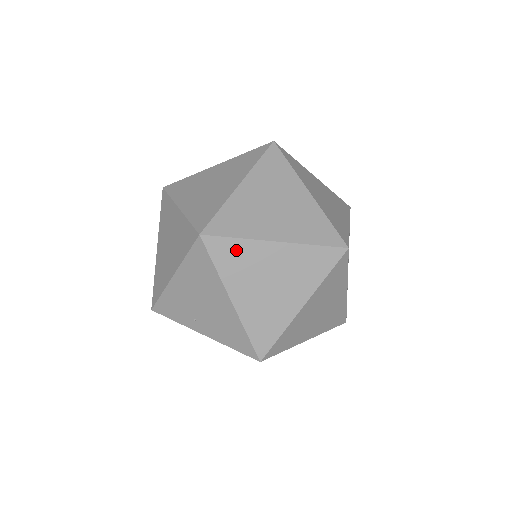
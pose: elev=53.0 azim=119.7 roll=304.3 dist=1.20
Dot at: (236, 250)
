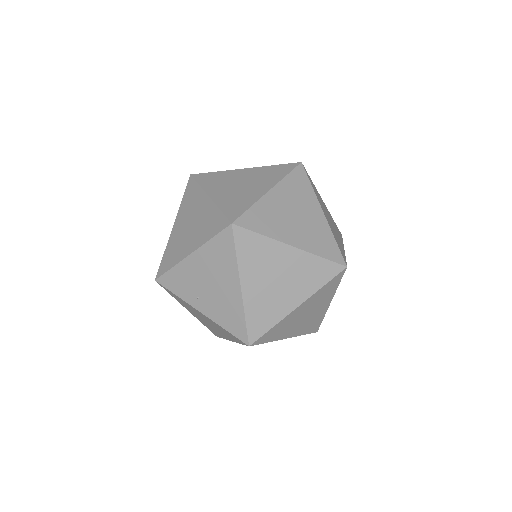
Dot at: (258, 245)
